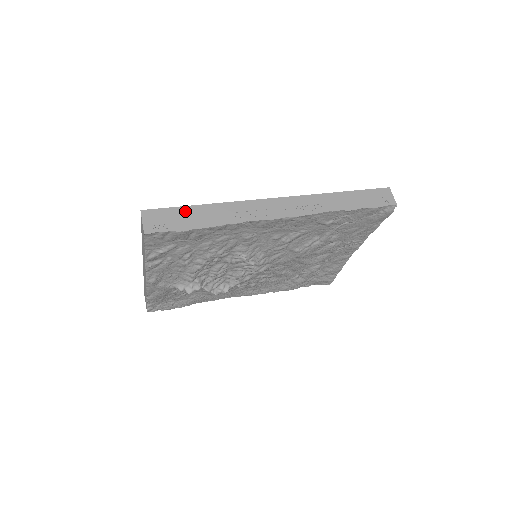
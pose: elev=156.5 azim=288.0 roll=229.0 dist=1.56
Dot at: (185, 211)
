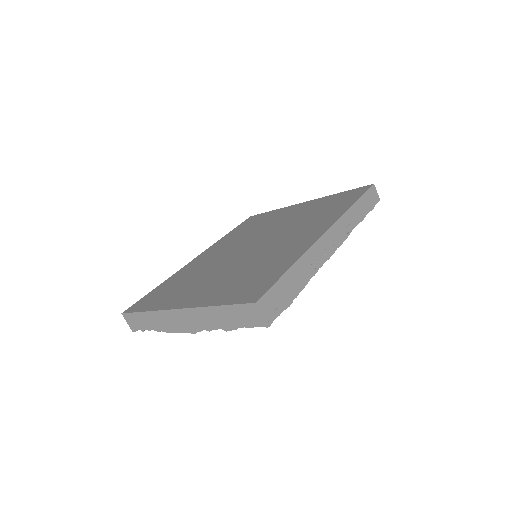
Dot at: (283, 283)
